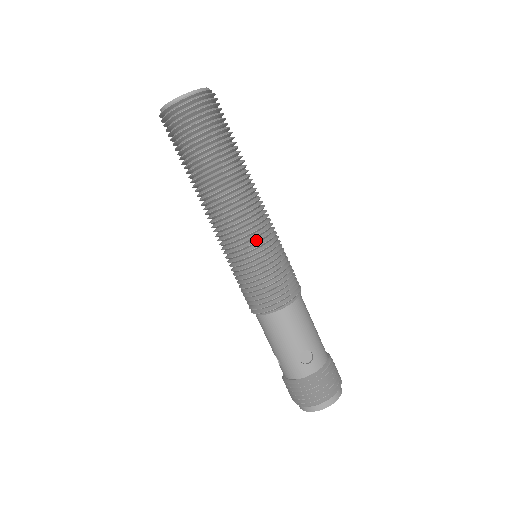
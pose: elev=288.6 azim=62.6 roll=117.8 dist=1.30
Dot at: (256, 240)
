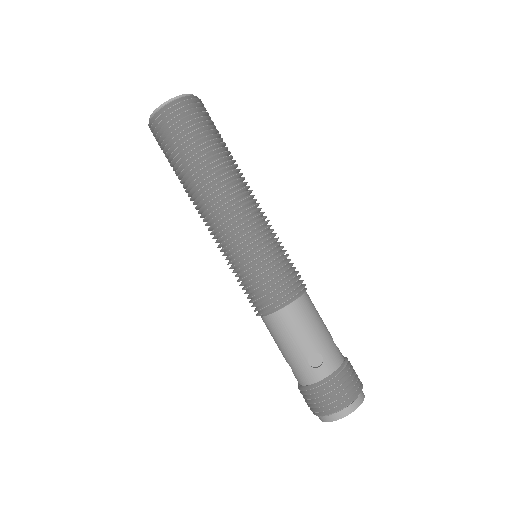
Dot at: (248, 237)
